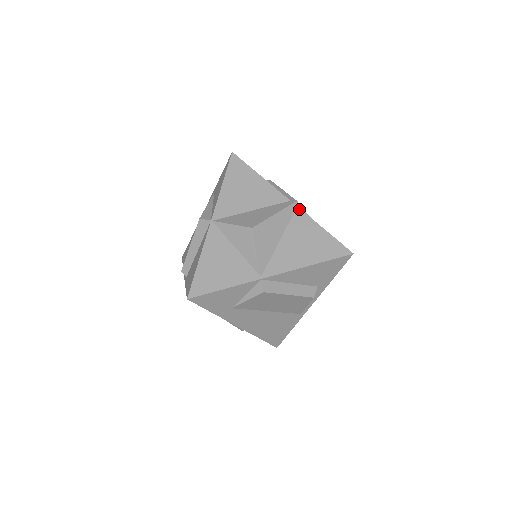
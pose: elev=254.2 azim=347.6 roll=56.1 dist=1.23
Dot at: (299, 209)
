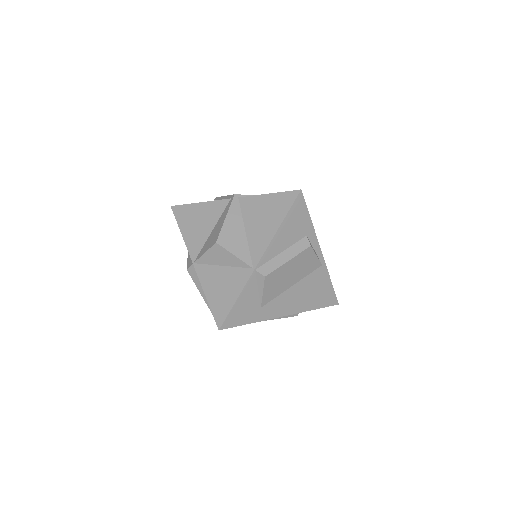
Dot at: (241, 198)
